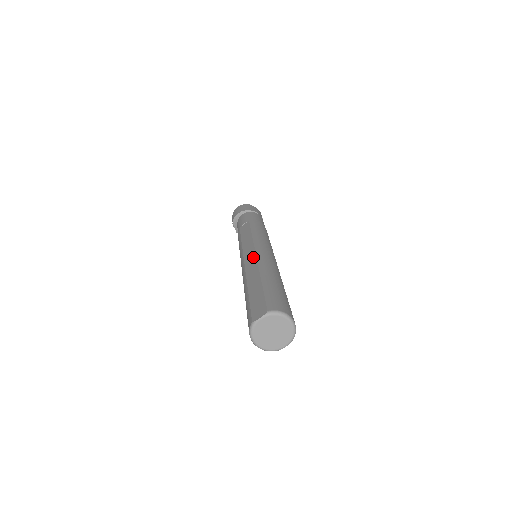
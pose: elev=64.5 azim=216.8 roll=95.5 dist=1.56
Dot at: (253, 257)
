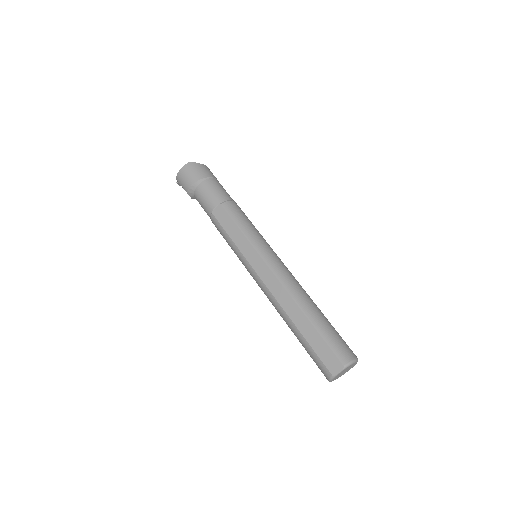
Dot at: (273, 279)
